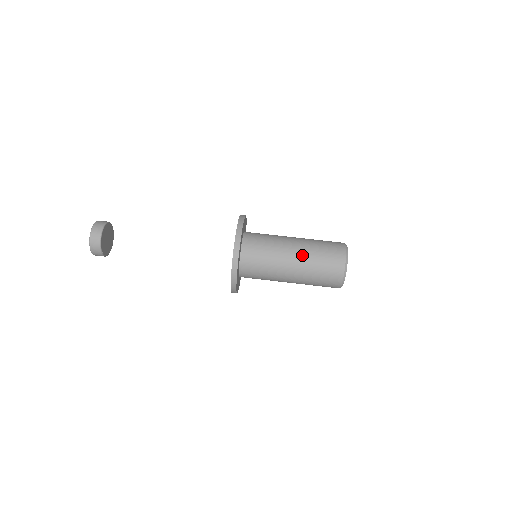
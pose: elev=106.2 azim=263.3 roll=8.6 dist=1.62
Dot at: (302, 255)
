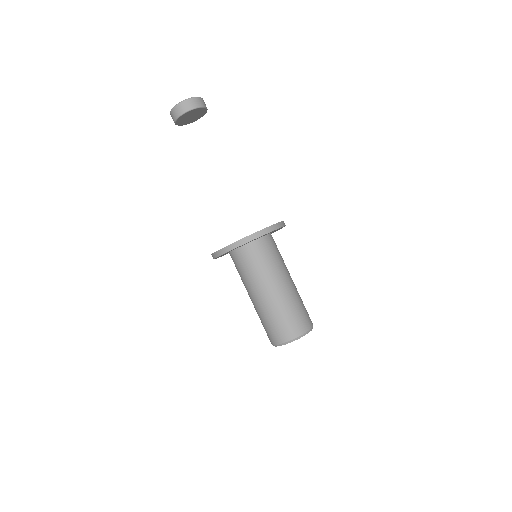
Dot at: (271, 301)
